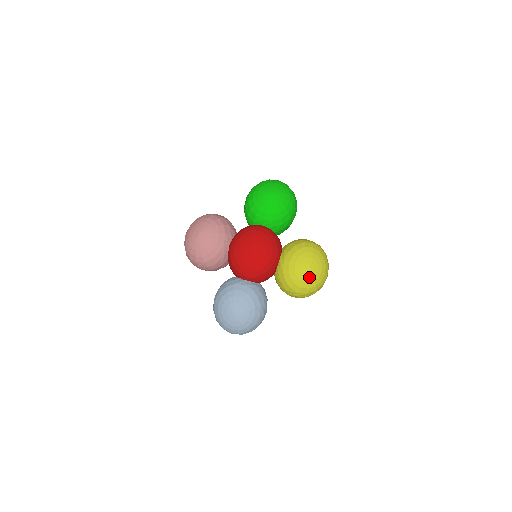
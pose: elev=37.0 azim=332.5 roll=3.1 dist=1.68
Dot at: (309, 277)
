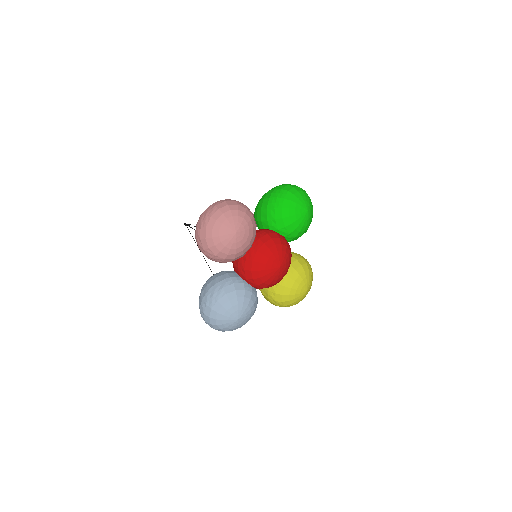
Dot at: (302, 298)
